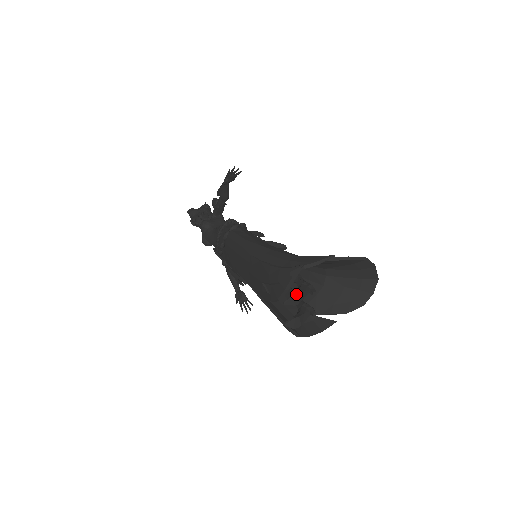
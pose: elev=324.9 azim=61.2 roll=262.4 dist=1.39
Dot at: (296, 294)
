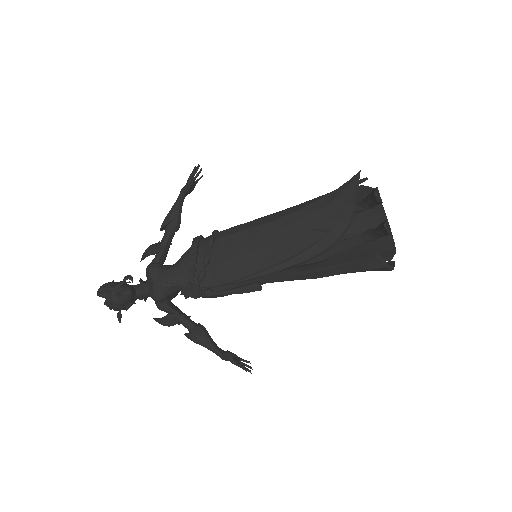
Dot at: (377, 188)
